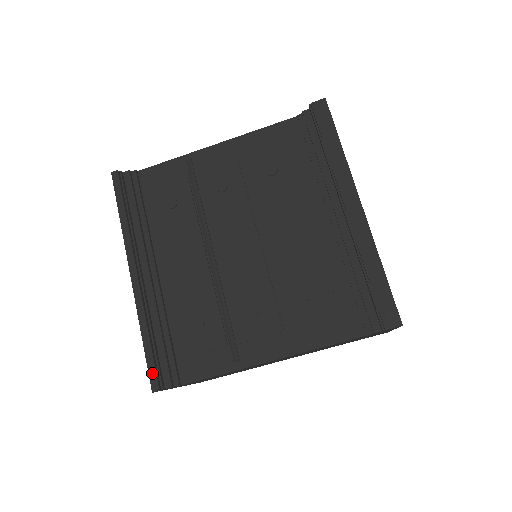
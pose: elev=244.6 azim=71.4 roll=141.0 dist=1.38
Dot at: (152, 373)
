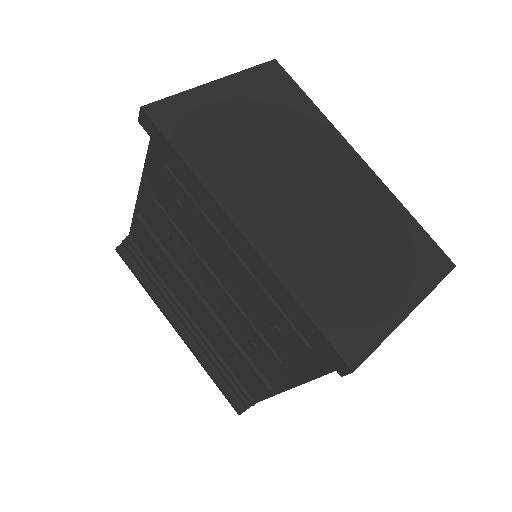
Dot at: (230, 402)
